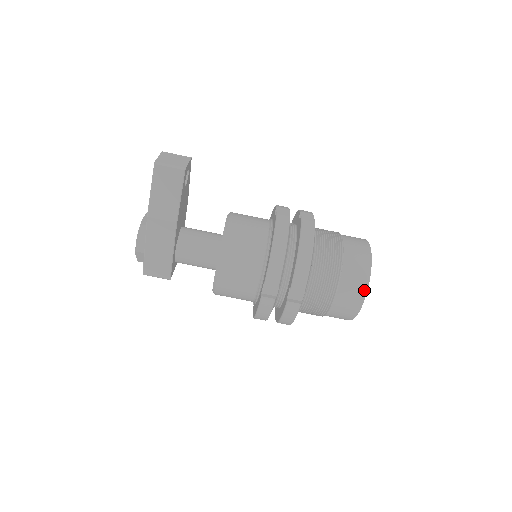
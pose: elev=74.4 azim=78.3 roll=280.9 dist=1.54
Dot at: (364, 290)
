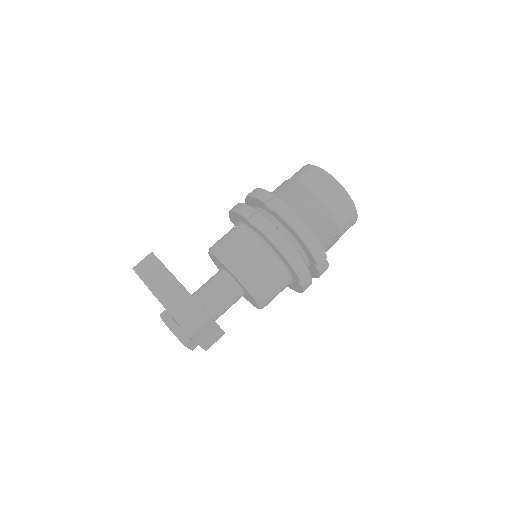
Dot at: (314, 168)
